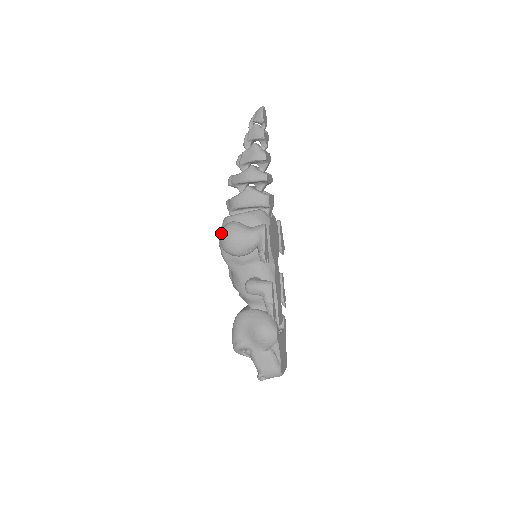
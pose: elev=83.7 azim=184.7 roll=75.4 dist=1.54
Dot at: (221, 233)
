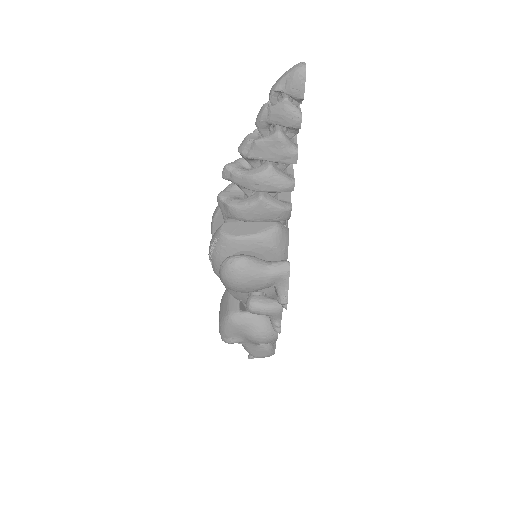
Dot at: (223, 272)
